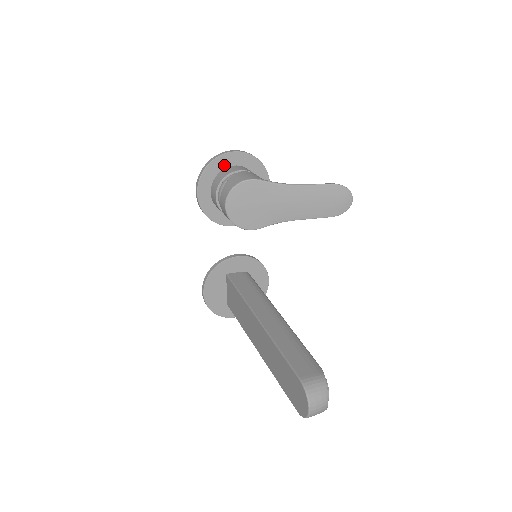
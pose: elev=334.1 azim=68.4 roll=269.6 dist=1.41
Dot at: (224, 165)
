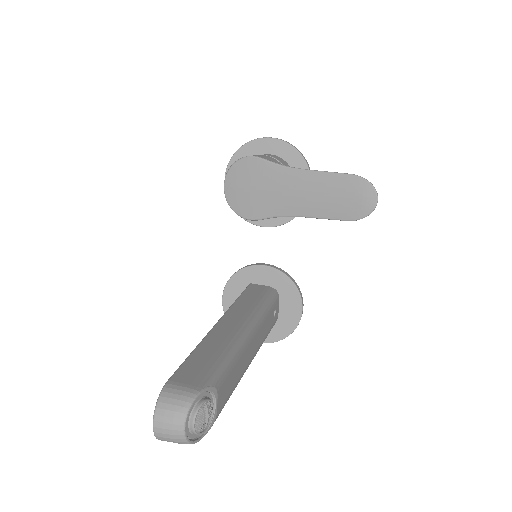
Dot at: (257, 152)
